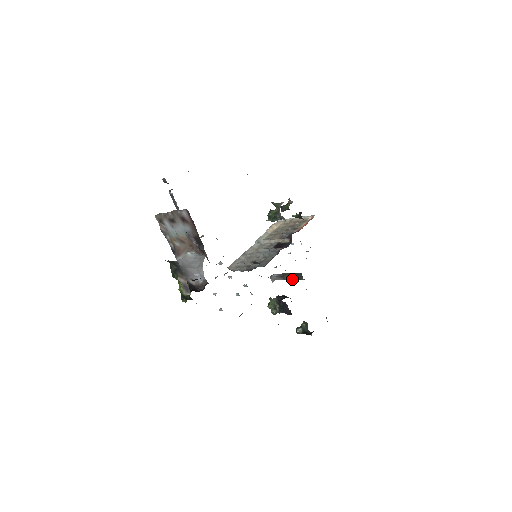
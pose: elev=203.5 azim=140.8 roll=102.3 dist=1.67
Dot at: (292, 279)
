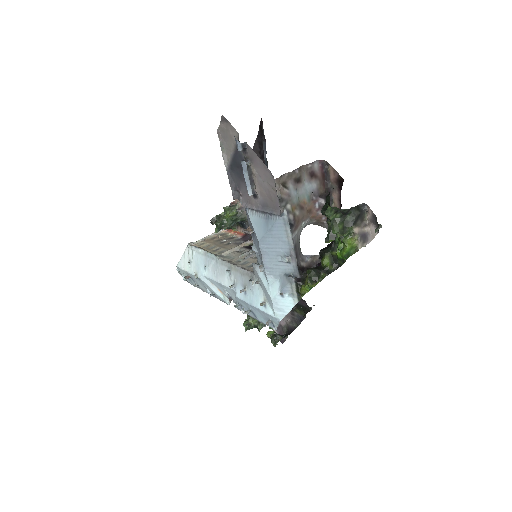
Dot at: occluded
